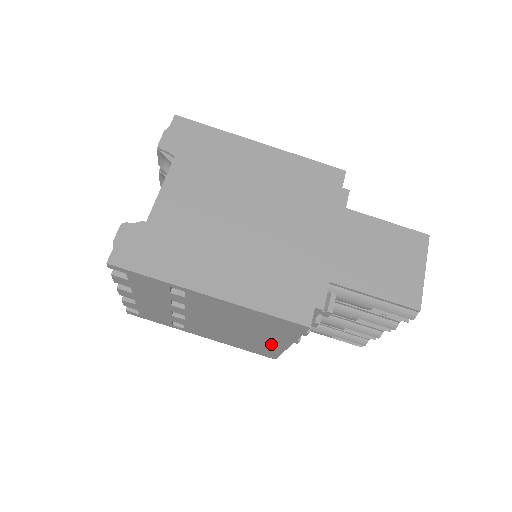
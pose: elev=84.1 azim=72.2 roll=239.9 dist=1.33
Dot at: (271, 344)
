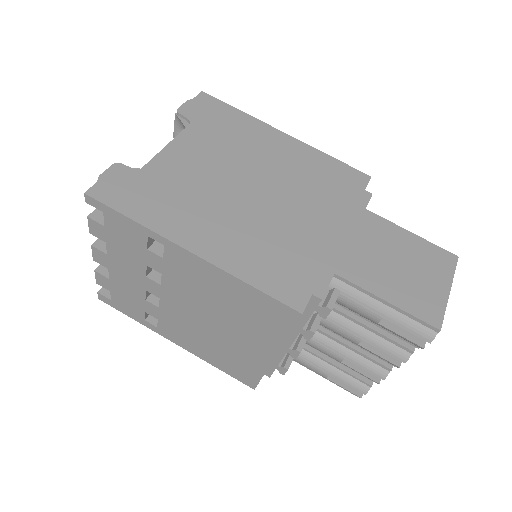
Dot at: (252, 355)
